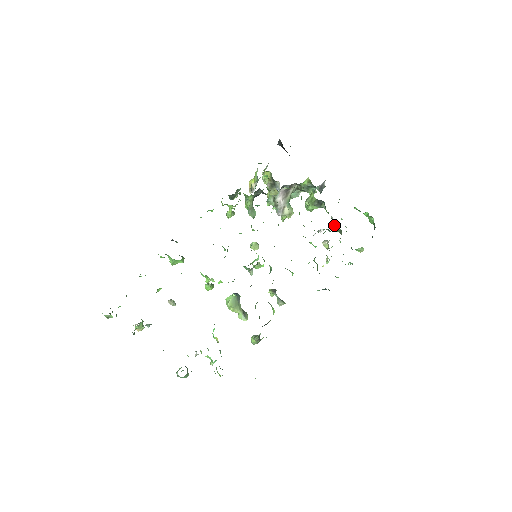
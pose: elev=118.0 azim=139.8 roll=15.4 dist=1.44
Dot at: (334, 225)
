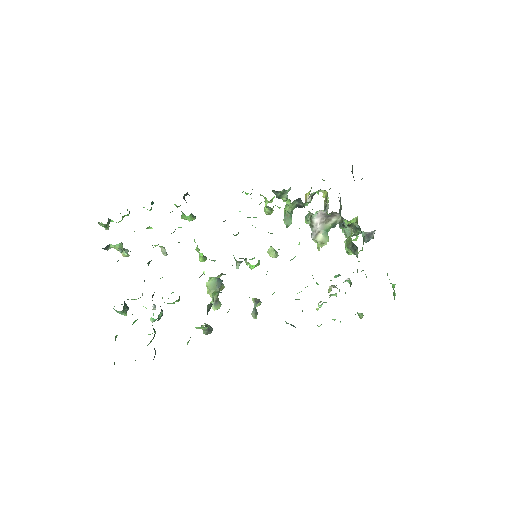
Dot at: occluded
